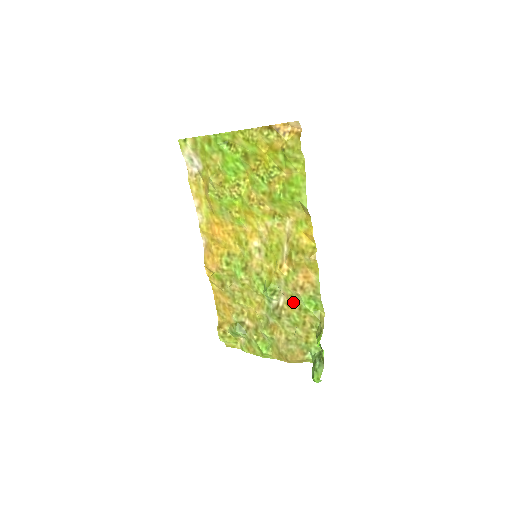
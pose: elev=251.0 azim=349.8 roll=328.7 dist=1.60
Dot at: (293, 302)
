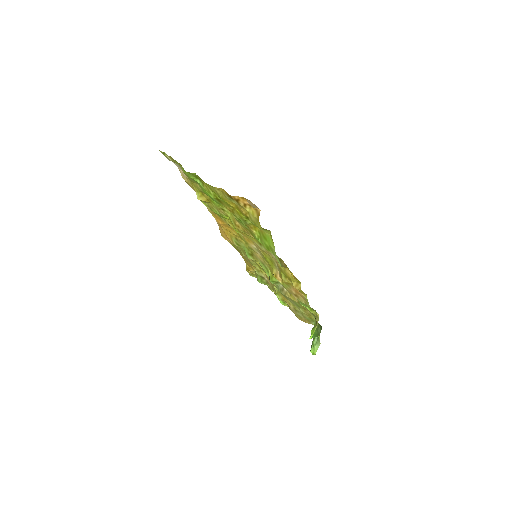
Dot at: occluded
